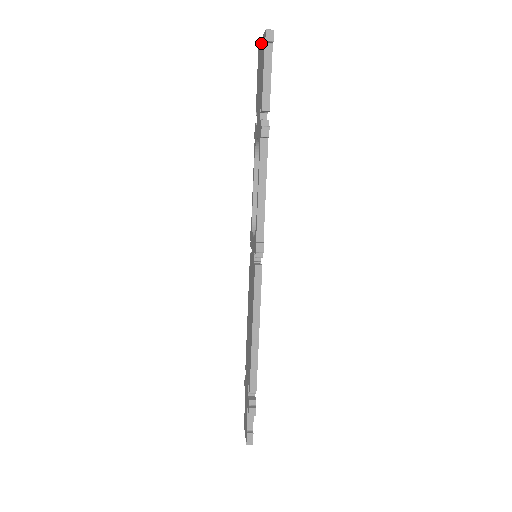
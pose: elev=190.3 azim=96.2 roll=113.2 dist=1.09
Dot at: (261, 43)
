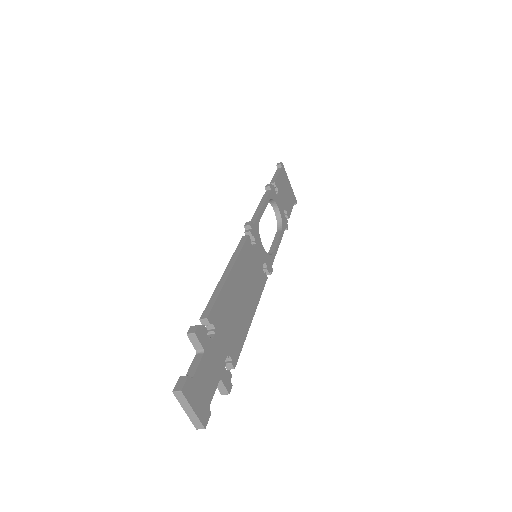
Dot at: occluded
